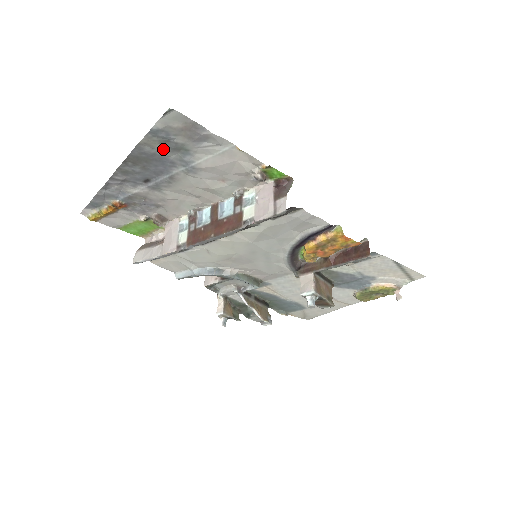
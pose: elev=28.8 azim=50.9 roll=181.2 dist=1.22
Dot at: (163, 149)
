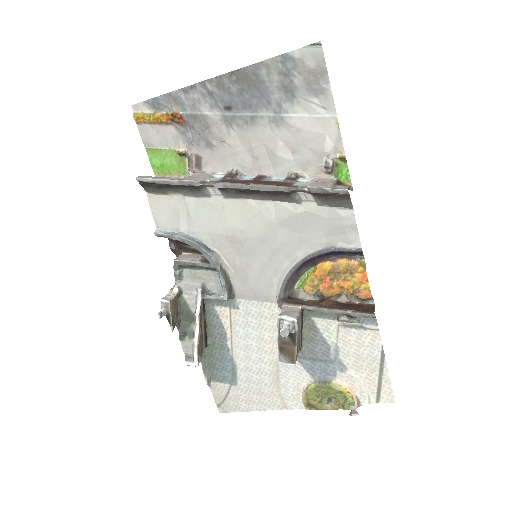
Dot at: (276, 81)
